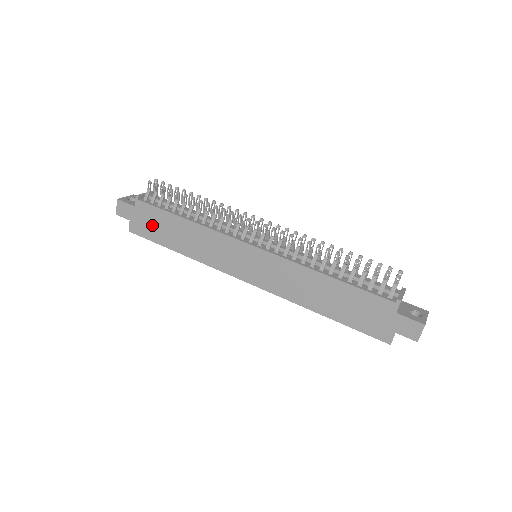
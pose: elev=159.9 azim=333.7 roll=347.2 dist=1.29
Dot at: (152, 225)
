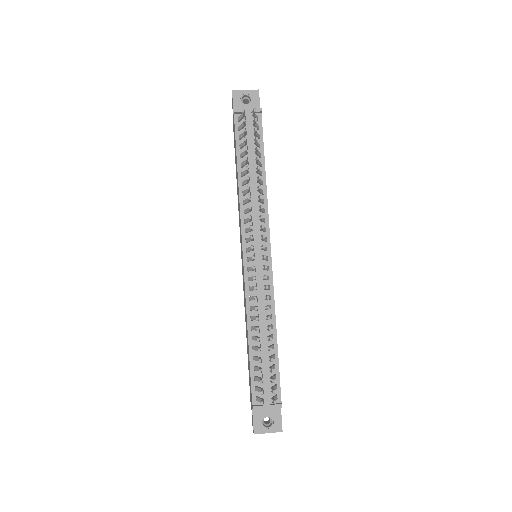
Dot at: occluded
